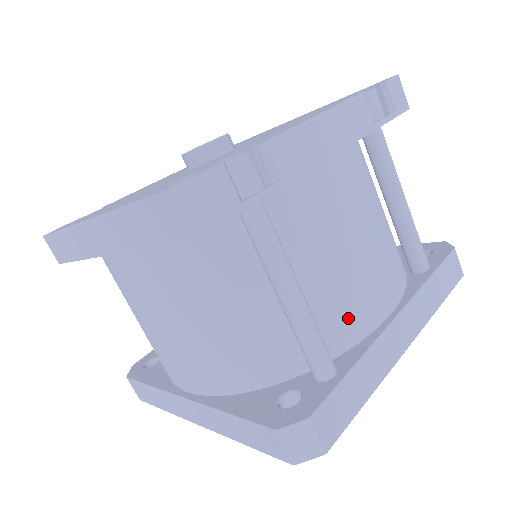
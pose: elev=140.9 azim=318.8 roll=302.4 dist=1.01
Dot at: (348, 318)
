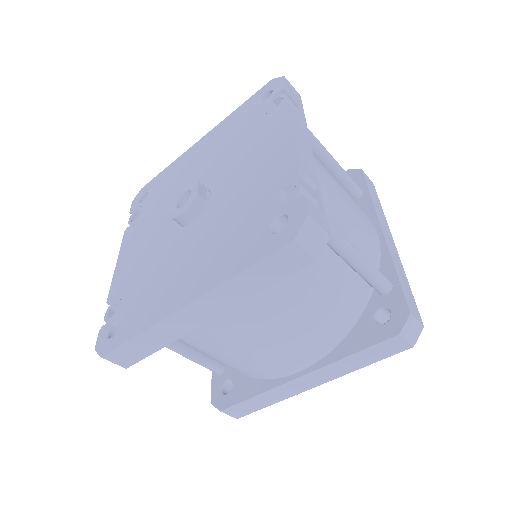
Dot at: (370, 248)
